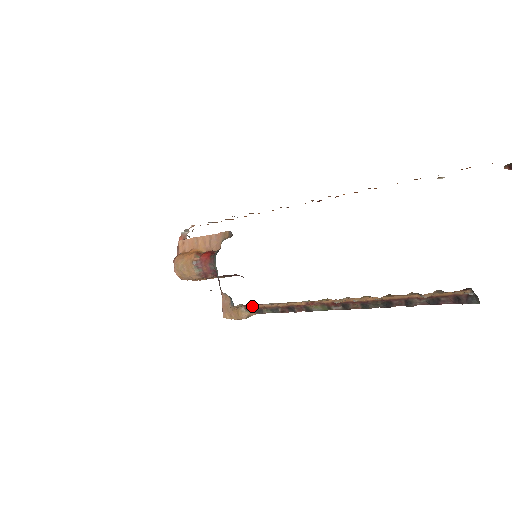
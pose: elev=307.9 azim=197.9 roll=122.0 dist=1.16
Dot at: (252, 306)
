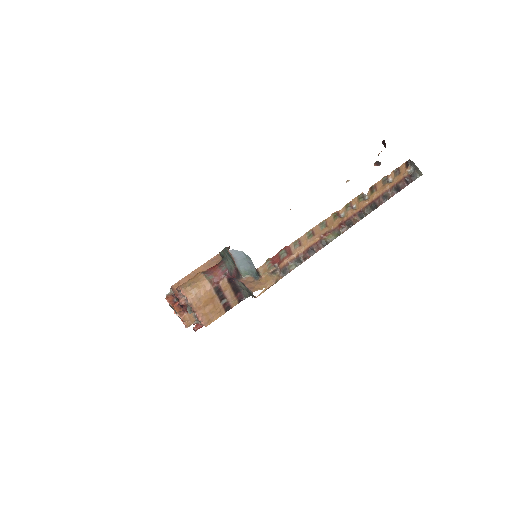
Dot at: (279, 259)
